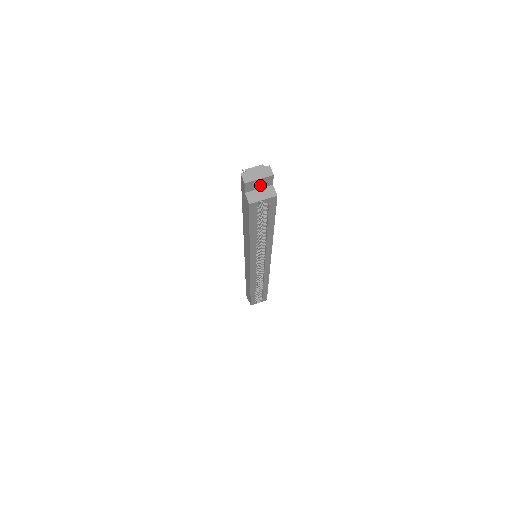
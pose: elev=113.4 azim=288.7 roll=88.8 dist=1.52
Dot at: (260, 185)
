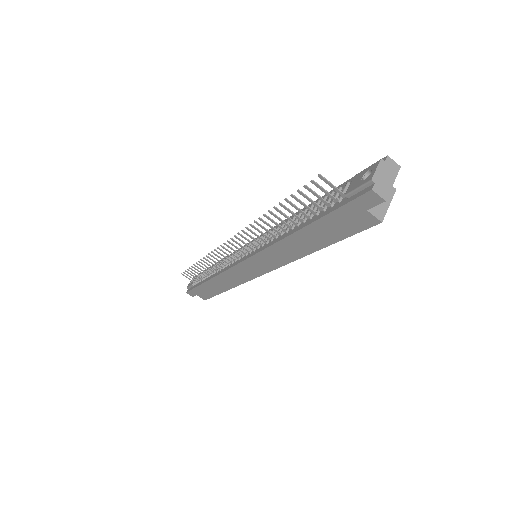
Dot at: occluded
